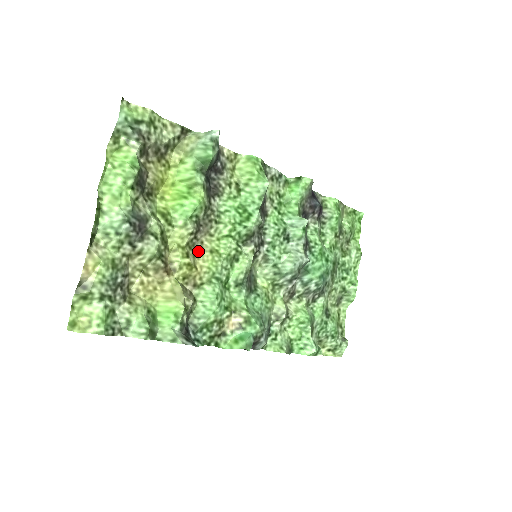
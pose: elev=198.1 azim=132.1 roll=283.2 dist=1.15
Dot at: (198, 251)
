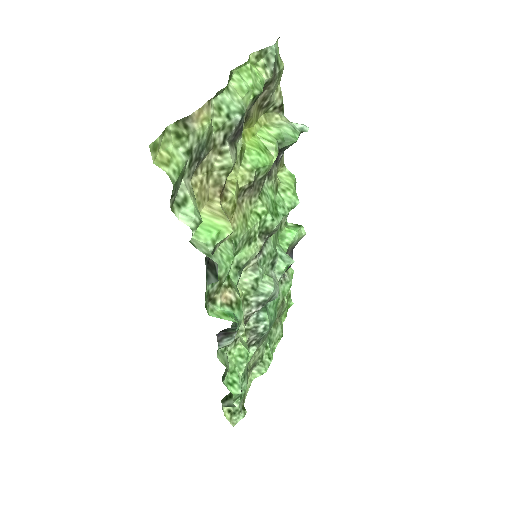
Dot at: (238, 205)
